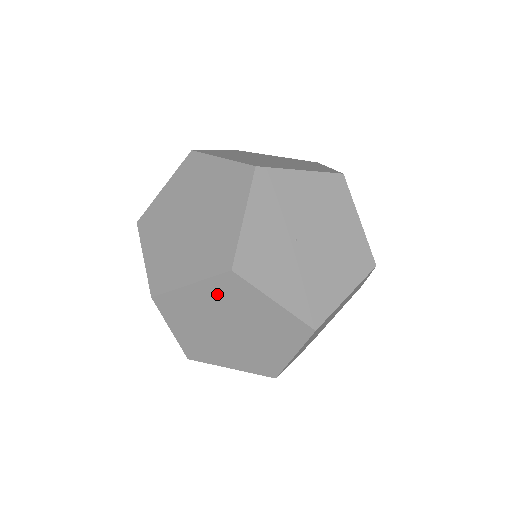
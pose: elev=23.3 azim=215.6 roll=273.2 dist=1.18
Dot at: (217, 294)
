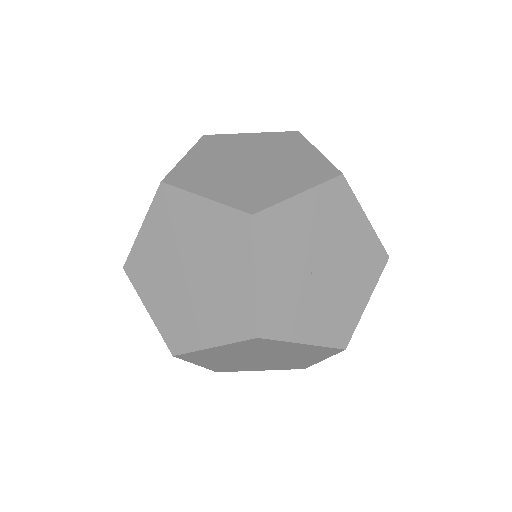
Dot at: (243, 348)
